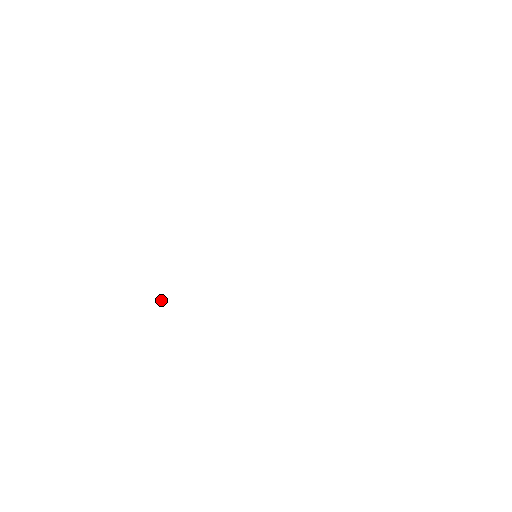
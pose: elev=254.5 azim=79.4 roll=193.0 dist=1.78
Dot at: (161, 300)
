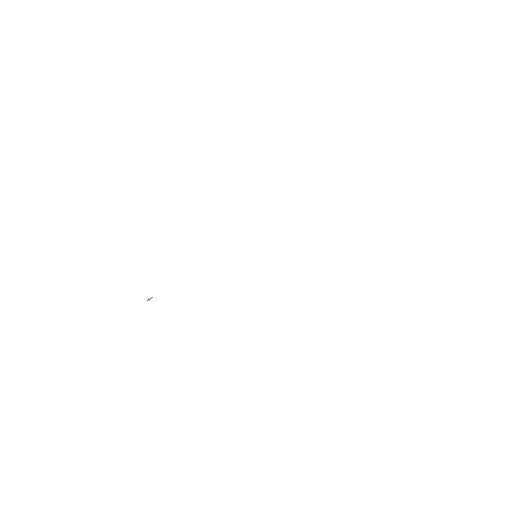
Dot at: (149, 299)
